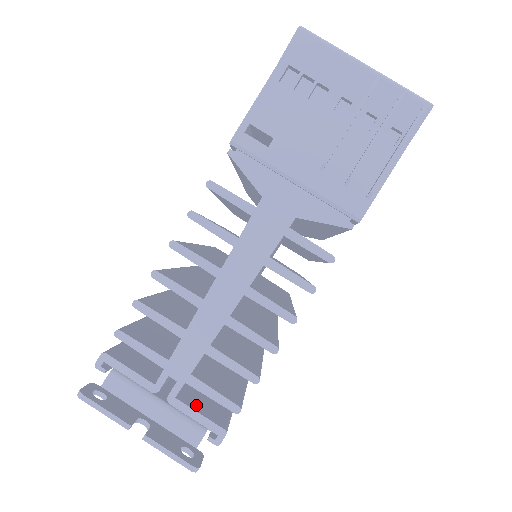
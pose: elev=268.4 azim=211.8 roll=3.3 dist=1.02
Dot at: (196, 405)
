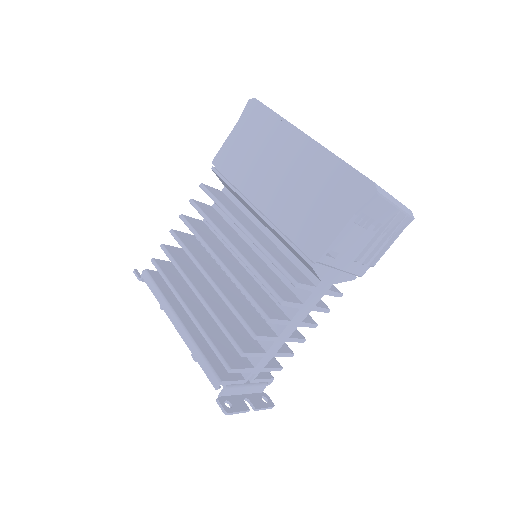
Dot at: occluded
